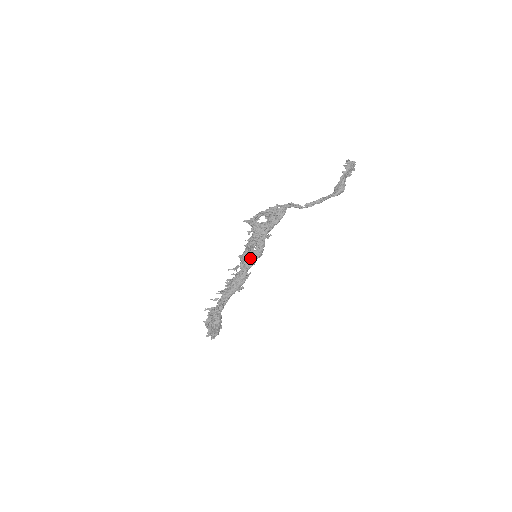
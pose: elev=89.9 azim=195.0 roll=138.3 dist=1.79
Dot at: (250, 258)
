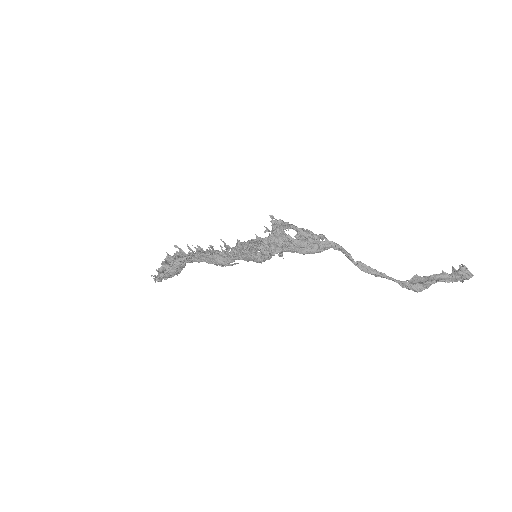
Dot at: (246, 253)
